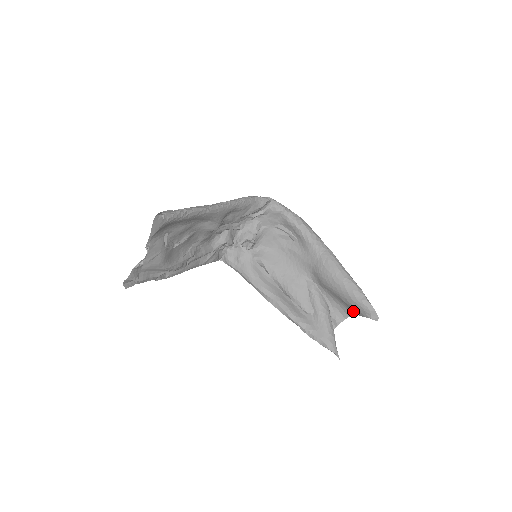
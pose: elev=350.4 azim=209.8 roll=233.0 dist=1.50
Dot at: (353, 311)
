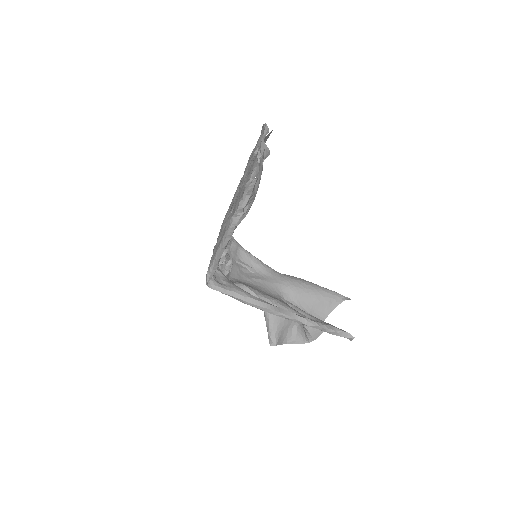
Dot at: (326, 311)
